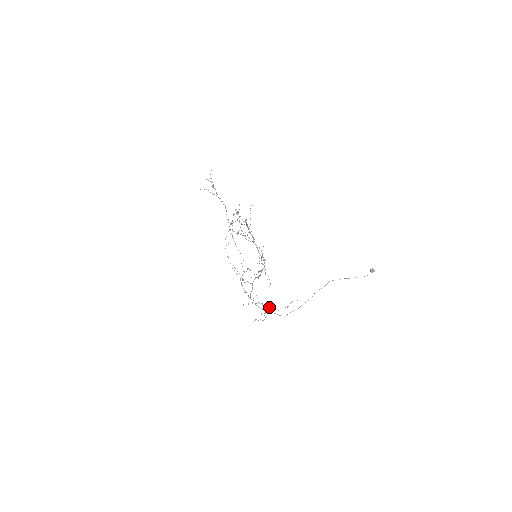
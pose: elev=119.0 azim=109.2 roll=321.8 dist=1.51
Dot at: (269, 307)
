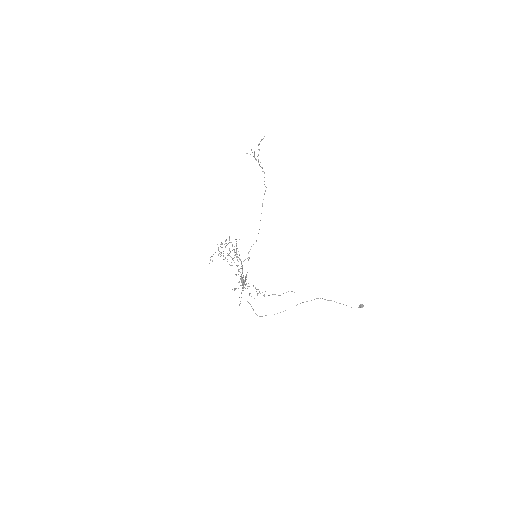
Dot at: occluded
